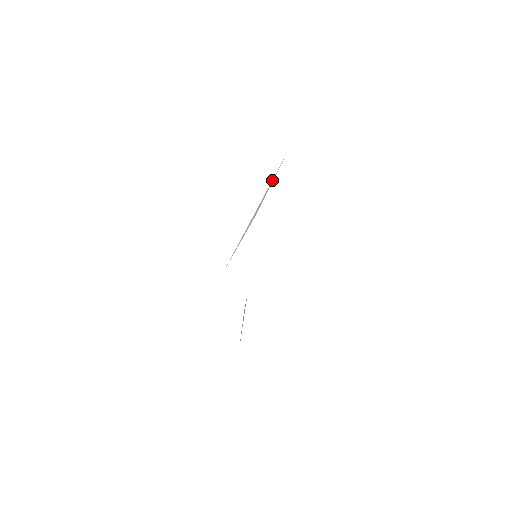
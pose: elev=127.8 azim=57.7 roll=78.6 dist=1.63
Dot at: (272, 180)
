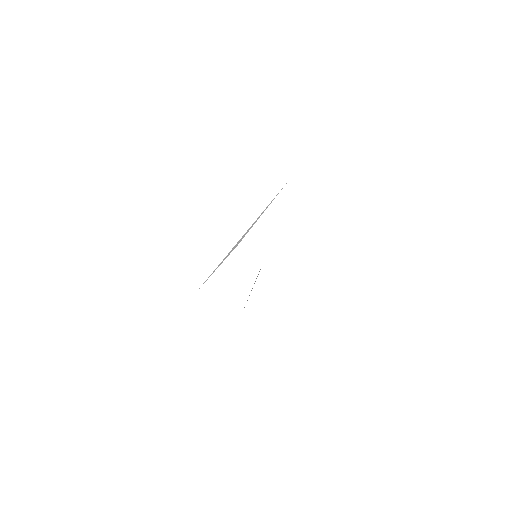
Dot at: occluded
